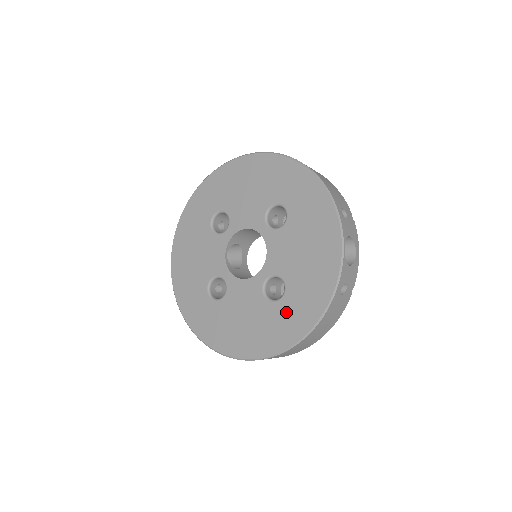
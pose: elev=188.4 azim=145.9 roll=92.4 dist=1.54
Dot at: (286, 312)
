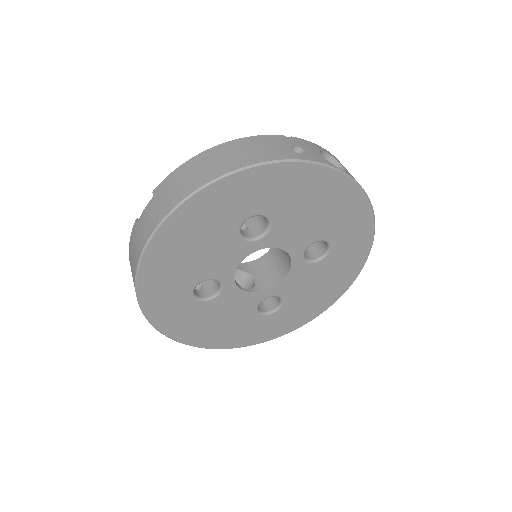
Dot at: (344, 247)
